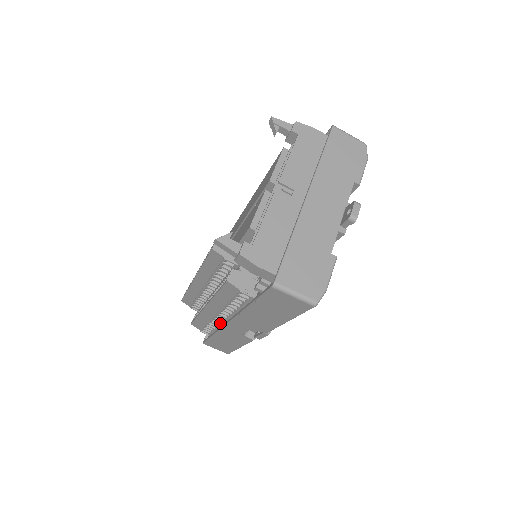
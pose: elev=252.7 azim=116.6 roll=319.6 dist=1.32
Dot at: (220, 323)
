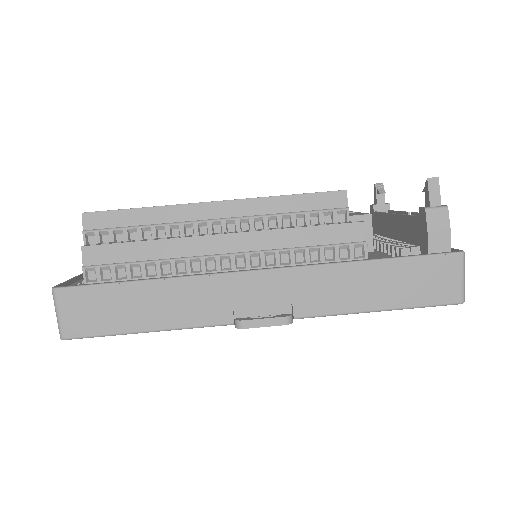
Dot at: (192, 272)
